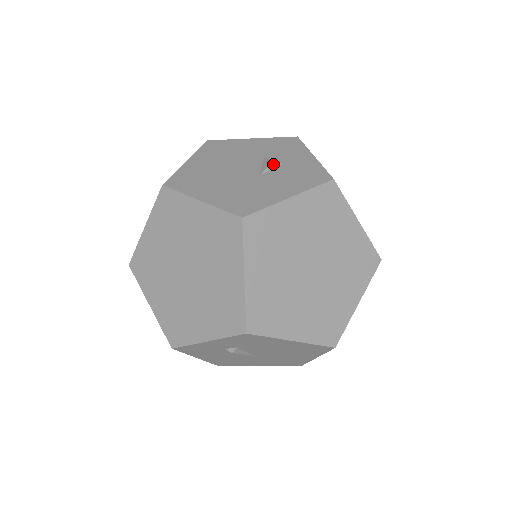
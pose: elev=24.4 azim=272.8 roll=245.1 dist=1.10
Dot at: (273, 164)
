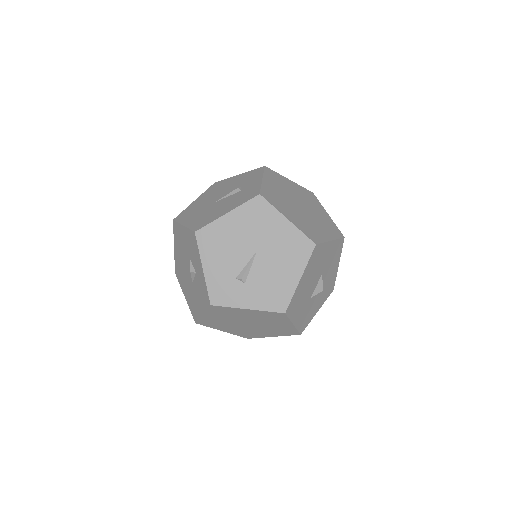
Dot at: (192, 275)
